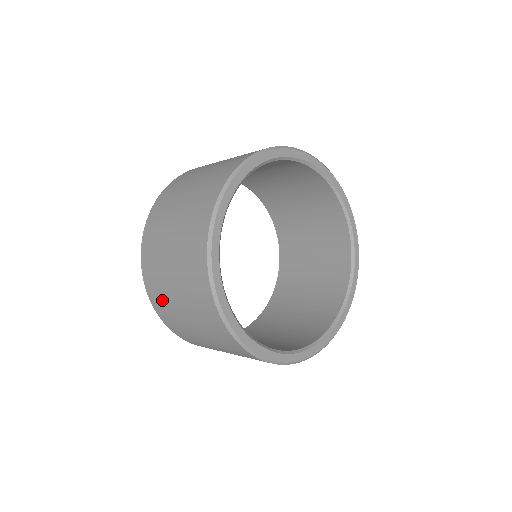
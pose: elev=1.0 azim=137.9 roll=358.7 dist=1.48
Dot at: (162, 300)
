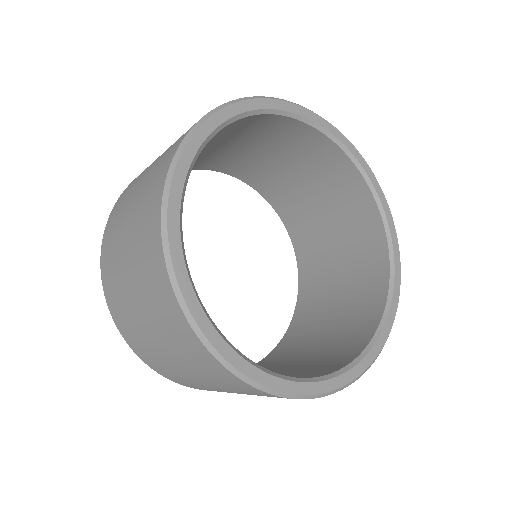
Dot at: (136, 337)
